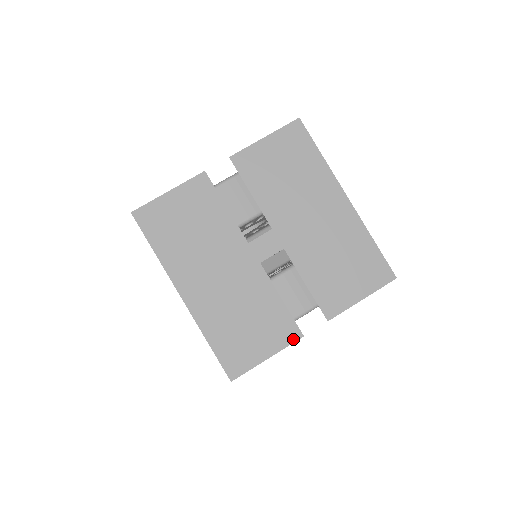
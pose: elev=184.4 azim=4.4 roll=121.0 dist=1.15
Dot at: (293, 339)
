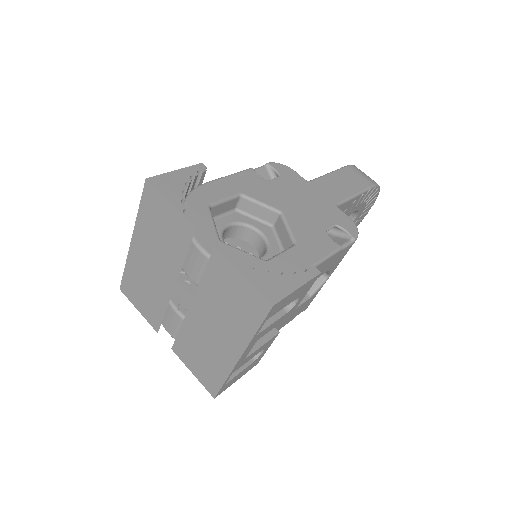
Dot at: (153, 326)
